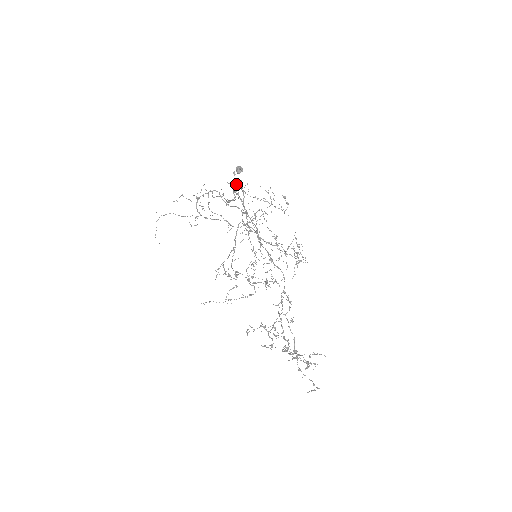
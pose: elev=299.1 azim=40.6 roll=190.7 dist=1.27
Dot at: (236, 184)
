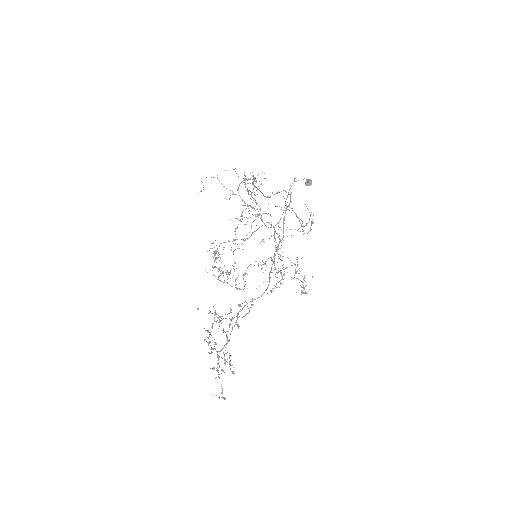
Dot at: occluded
